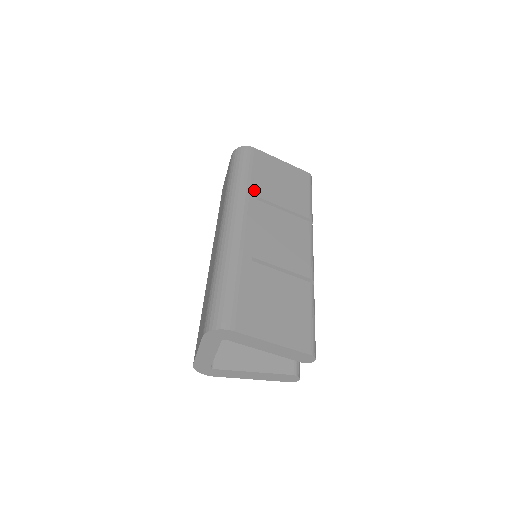
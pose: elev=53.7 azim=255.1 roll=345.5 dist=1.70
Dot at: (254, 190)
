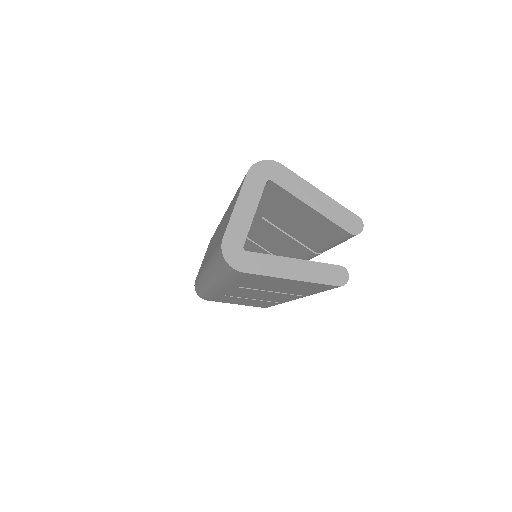
Dot at: occluded
